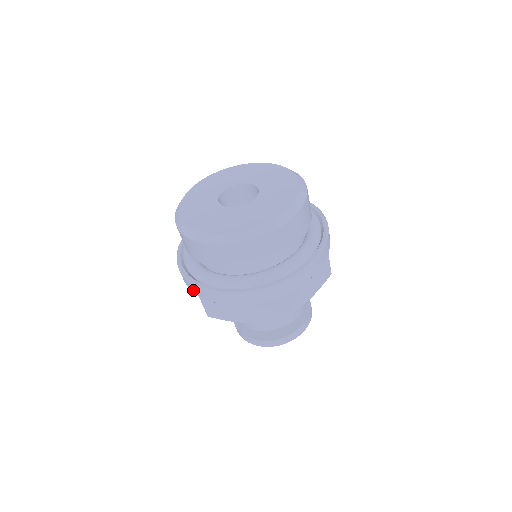
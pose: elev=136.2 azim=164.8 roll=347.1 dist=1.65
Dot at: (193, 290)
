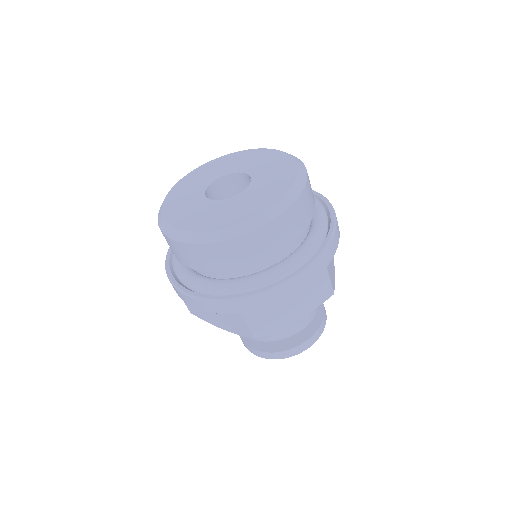
Dot at: occluded
